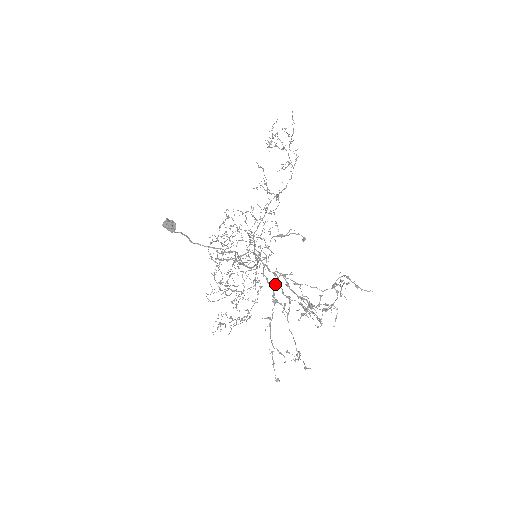
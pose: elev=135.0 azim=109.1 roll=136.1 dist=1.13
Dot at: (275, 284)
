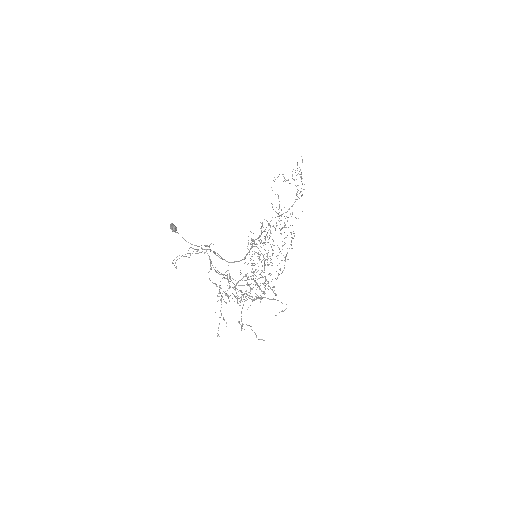
Dot at: (227, 275)
